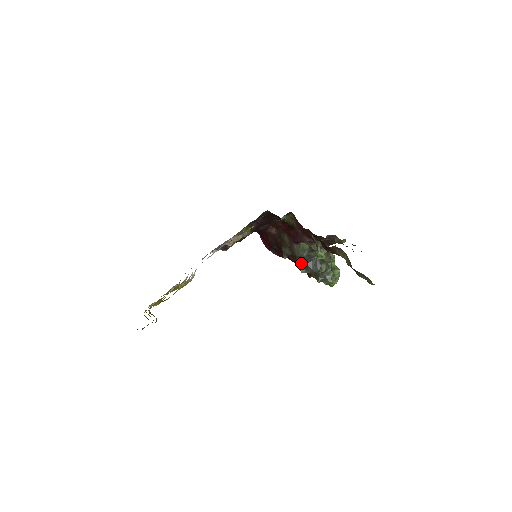
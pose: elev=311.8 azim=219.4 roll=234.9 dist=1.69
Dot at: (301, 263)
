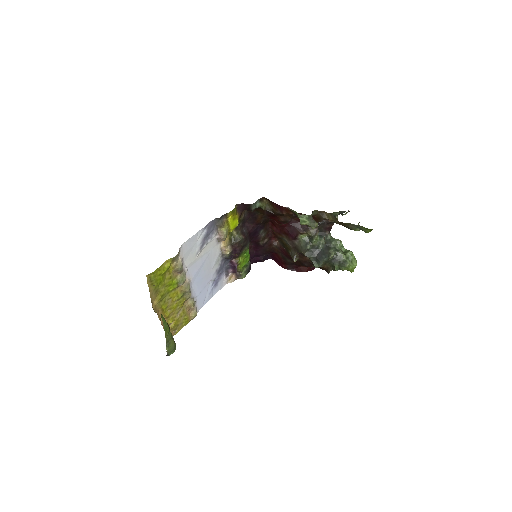
Dot at: (311, 258)
